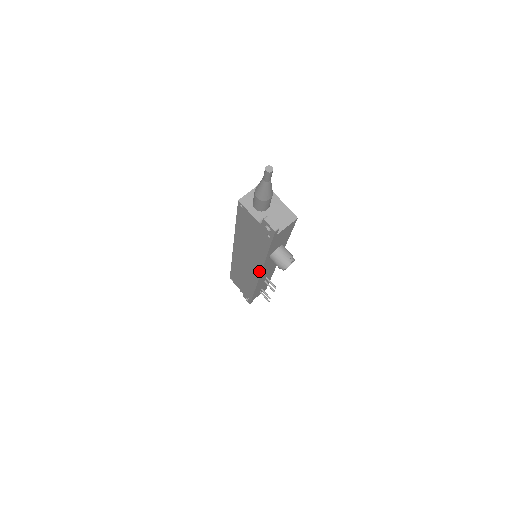
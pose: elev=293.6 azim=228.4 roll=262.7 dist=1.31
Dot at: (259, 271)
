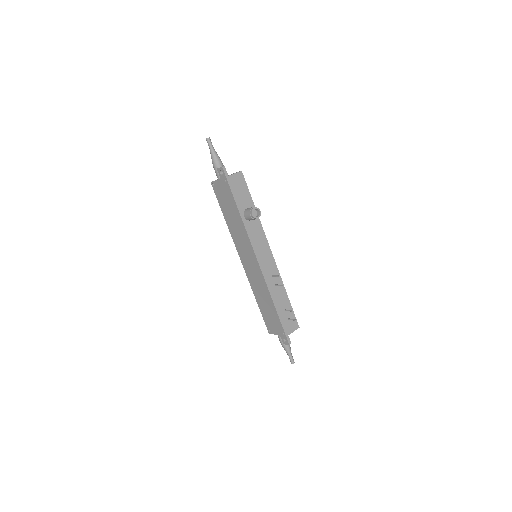
Dot at: (251, 247)
